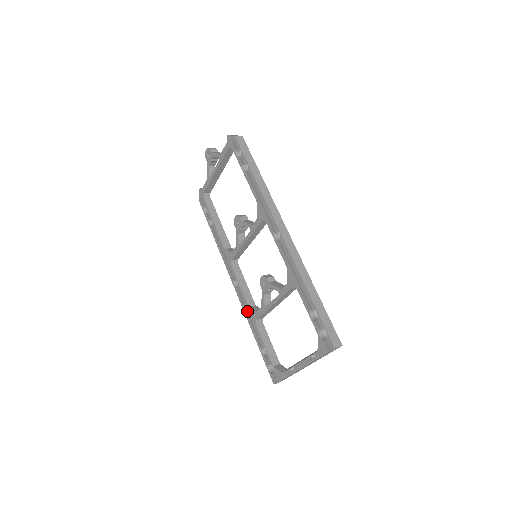
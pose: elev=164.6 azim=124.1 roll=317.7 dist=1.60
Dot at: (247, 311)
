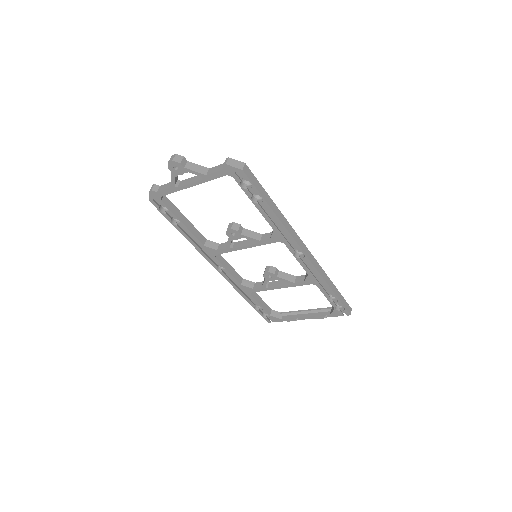
Dot at: (236, 285)
